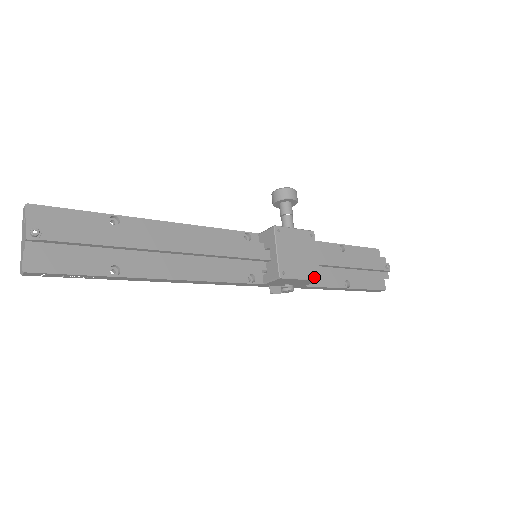
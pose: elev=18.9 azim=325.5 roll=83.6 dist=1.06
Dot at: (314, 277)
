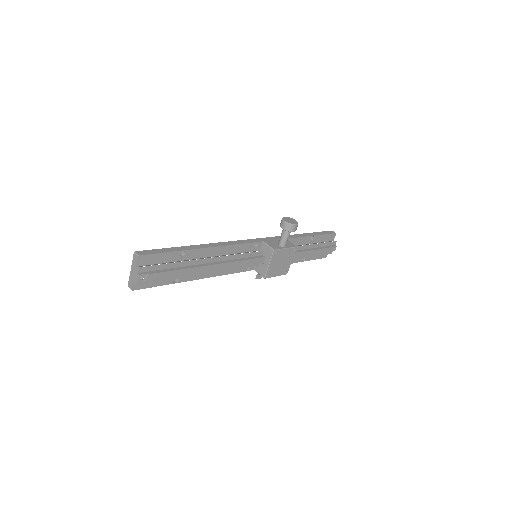
Dot at: (284, 274)
